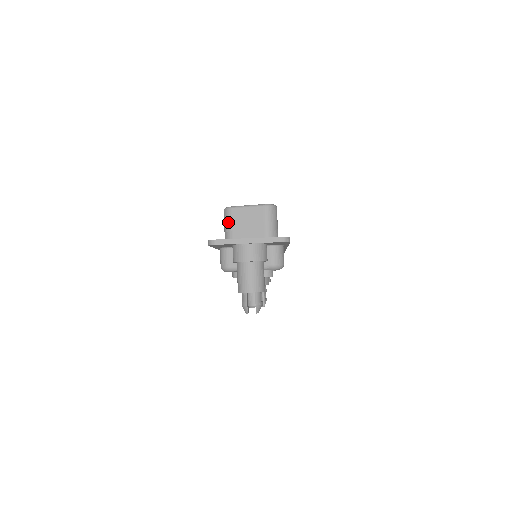
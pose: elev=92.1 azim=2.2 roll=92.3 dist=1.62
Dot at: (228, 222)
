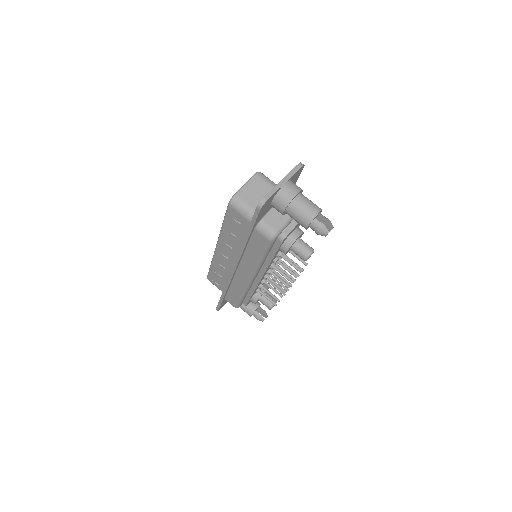
Dot at: (243, 206)
